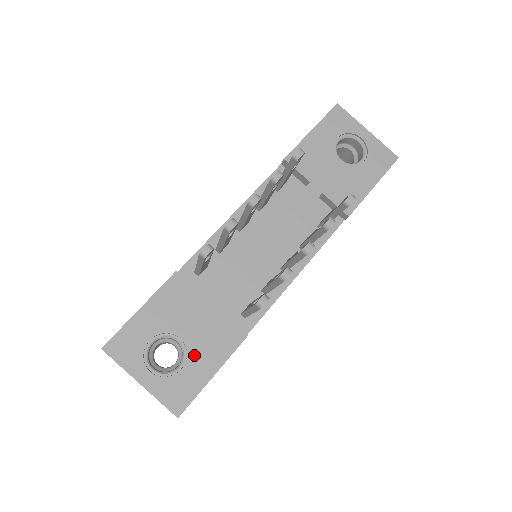
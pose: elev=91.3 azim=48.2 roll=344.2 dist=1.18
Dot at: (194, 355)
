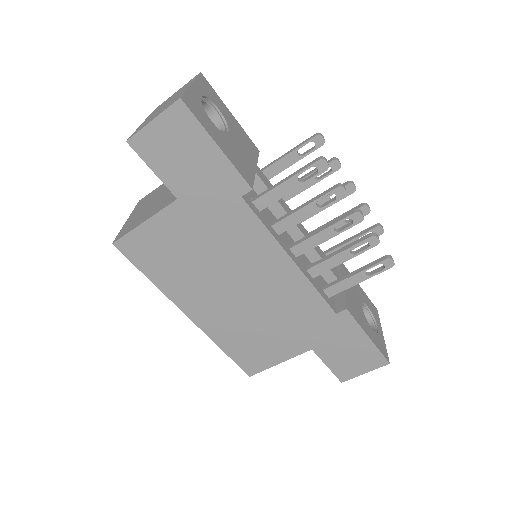
Dot at: (224, 137)
